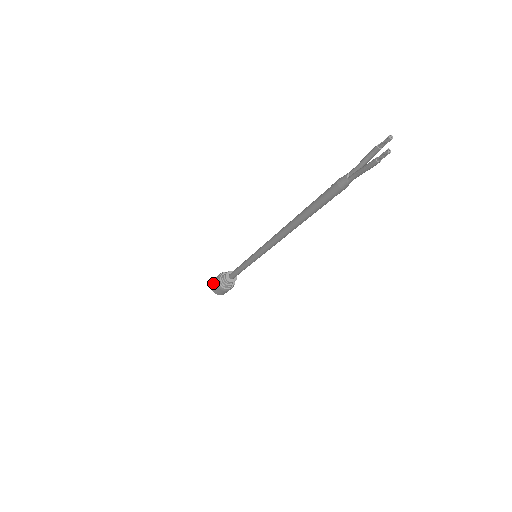
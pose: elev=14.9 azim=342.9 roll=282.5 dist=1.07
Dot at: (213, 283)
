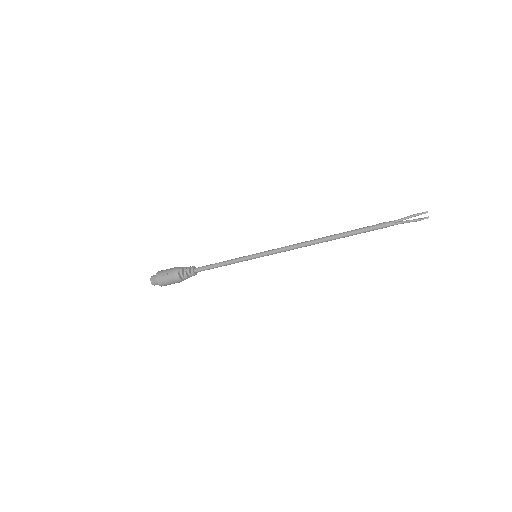
Dot at: (164, 274)
